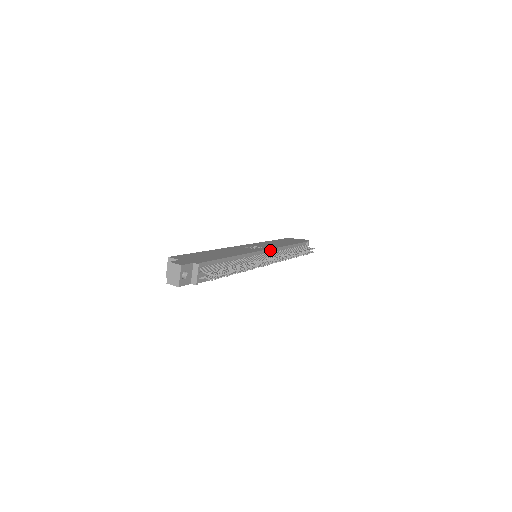
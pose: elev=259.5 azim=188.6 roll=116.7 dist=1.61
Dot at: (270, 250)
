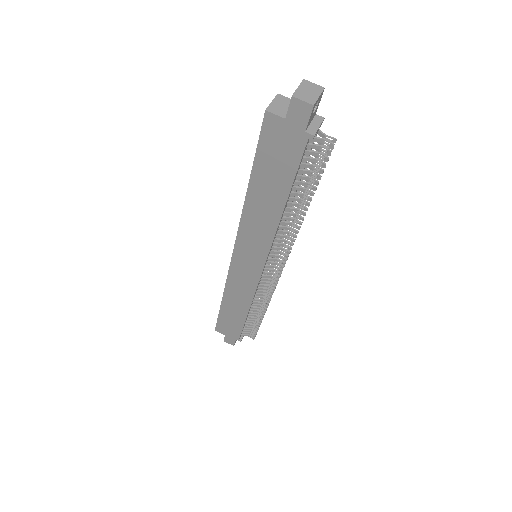
Dot at: occluded
